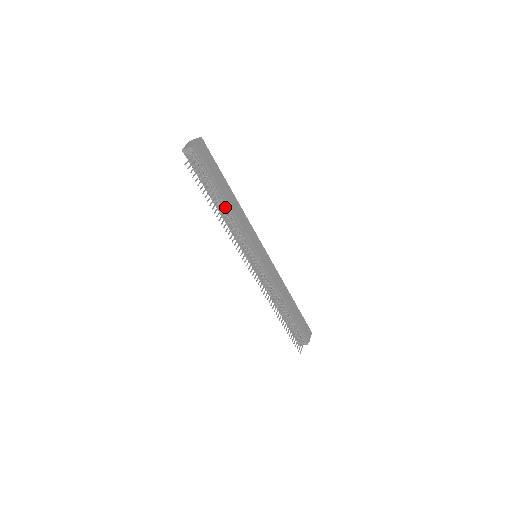
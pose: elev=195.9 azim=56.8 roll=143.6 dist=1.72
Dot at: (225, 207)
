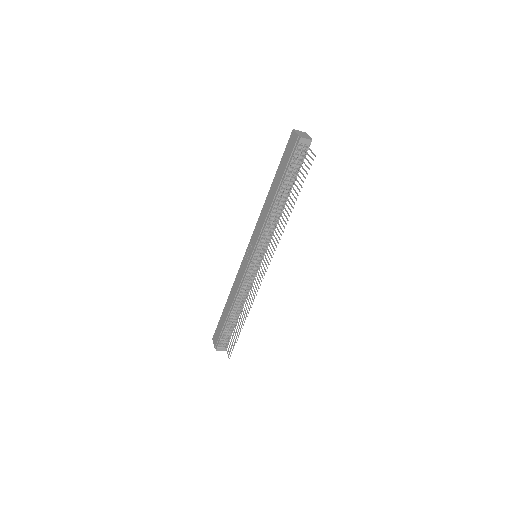
Dot at: (284, 204)
